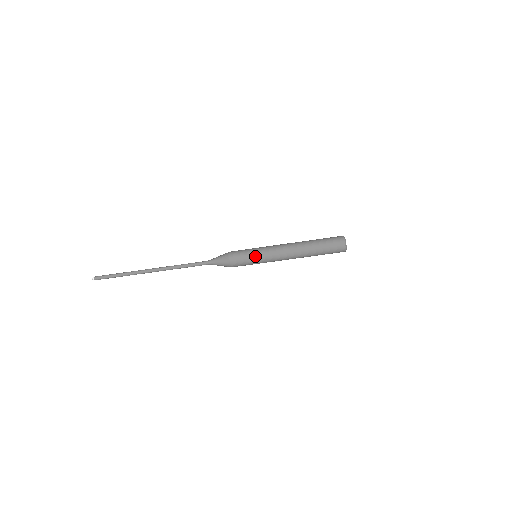
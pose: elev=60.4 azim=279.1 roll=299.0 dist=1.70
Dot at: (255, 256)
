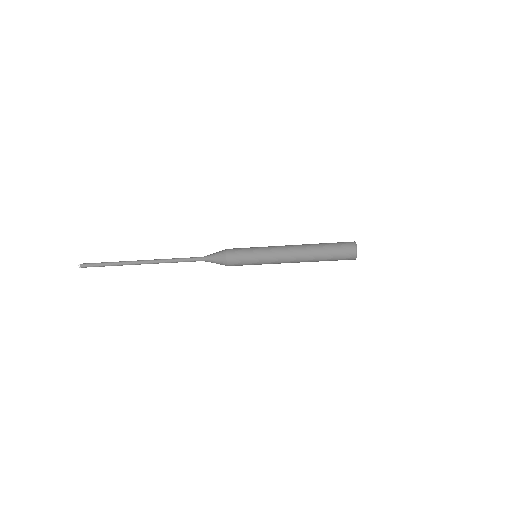
Dot at: (254, 253)
